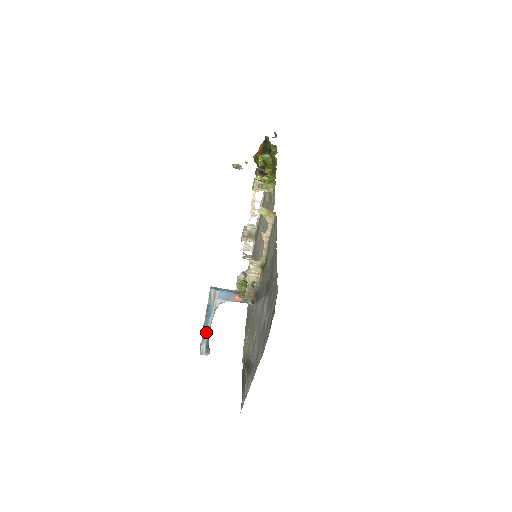
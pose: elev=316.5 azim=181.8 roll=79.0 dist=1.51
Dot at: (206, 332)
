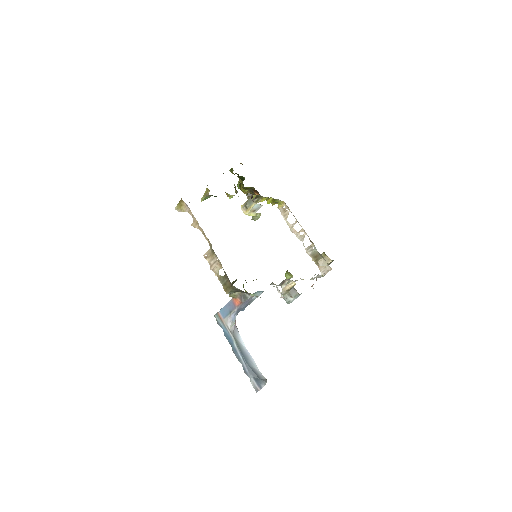
Dot at: (242, 362)
